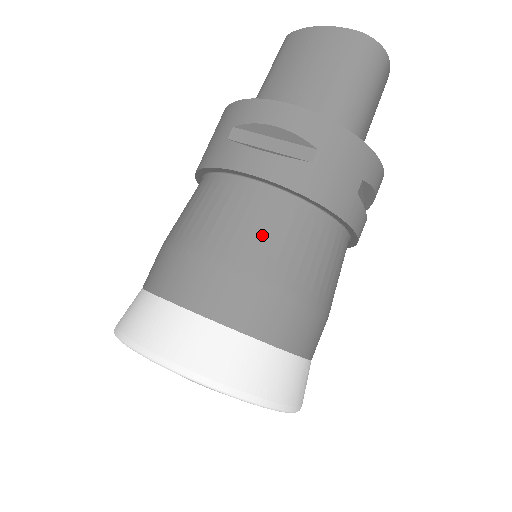
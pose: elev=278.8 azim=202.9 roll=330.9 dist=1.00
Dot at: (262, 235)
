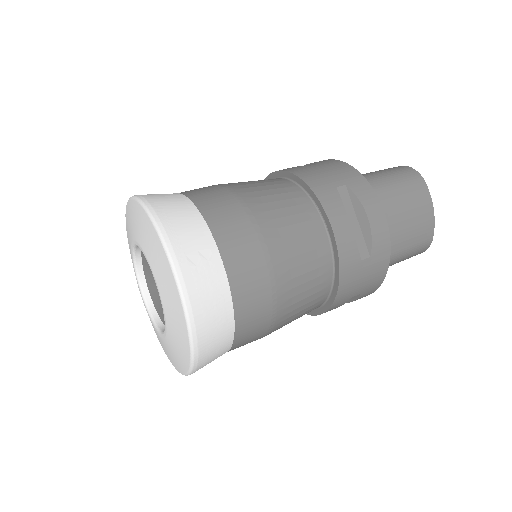
Dot at: occluded
